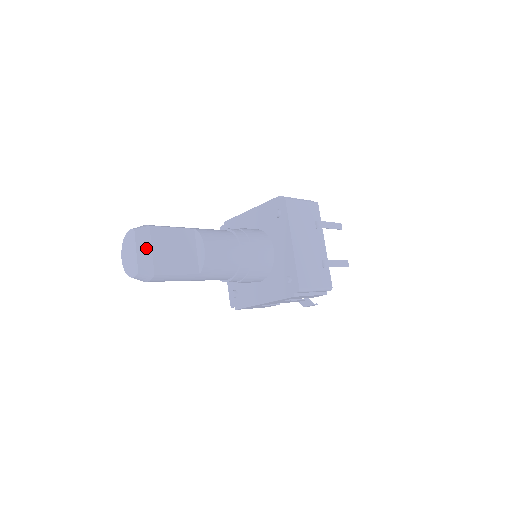
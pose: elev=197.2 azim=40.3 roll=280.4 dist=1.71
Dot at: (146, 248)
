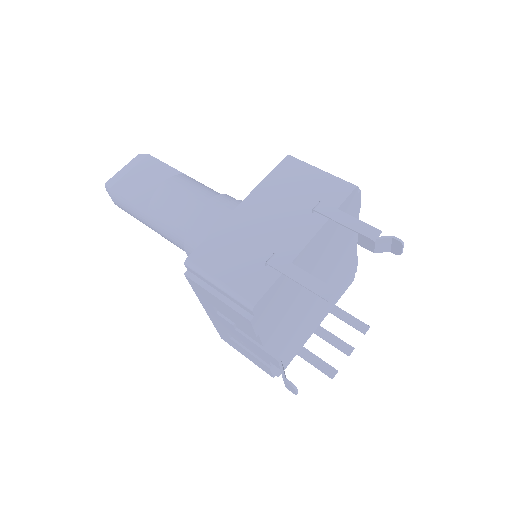
Dot at: (129, 168)
